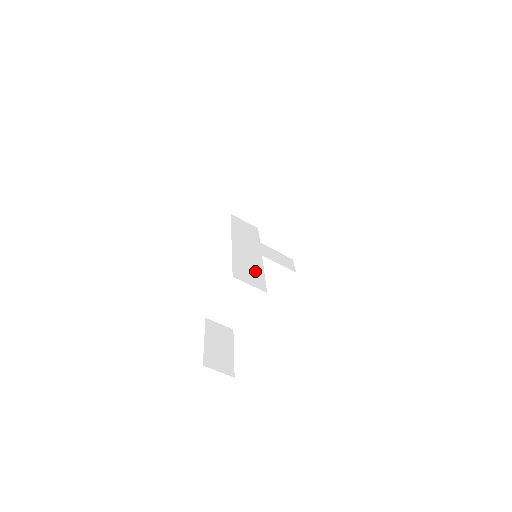
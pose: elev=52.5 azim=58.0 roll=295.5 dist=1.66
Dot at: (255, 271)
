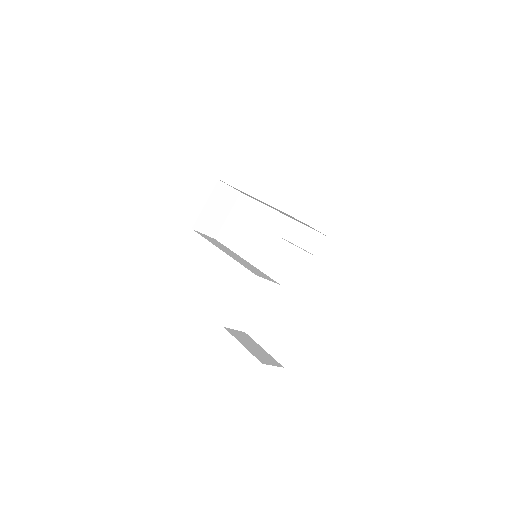
Dot at: (257, 270)
